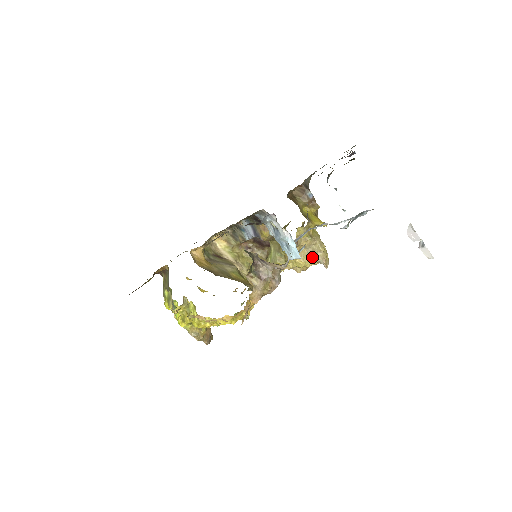
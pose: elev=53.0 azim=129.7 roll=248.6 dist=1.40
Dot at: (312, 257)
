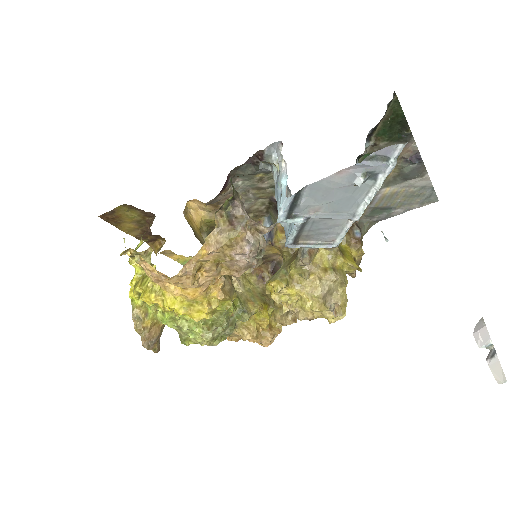
Dot at: (324, 298)
